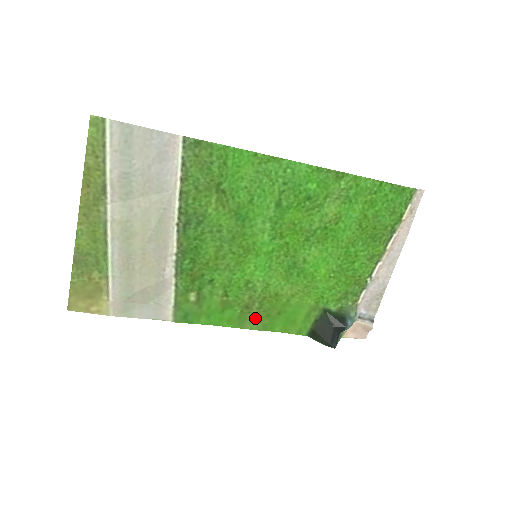
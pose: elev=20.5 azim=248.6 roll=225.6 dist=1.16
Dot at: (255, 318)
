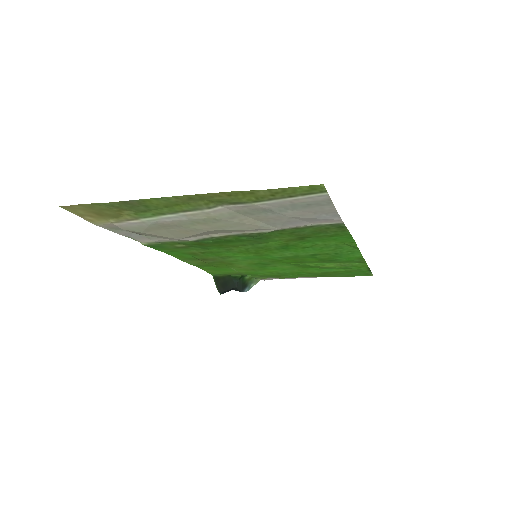
Dot at: (199, 262)
